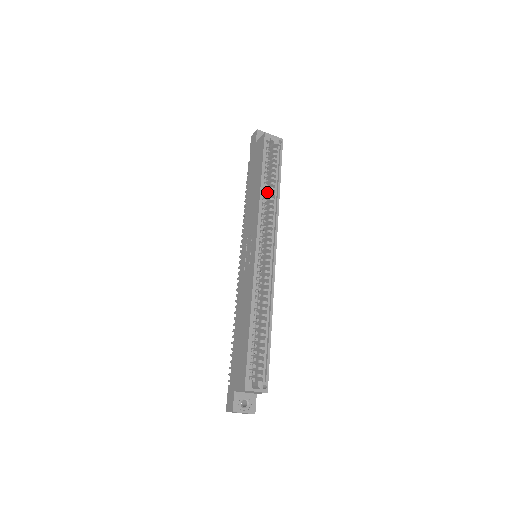
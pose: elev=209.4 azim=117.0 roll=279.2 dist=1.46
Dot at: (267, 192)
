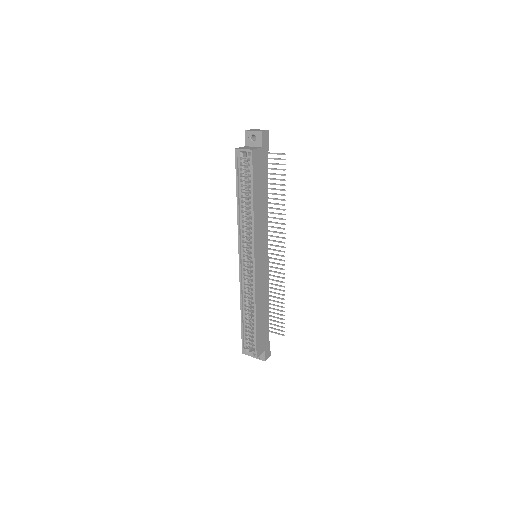
Dot at: occluded
